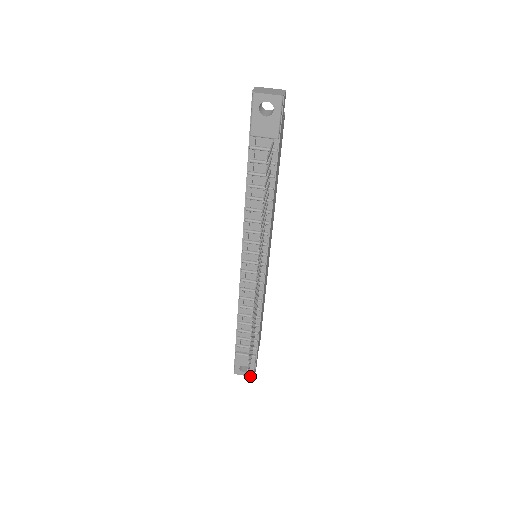
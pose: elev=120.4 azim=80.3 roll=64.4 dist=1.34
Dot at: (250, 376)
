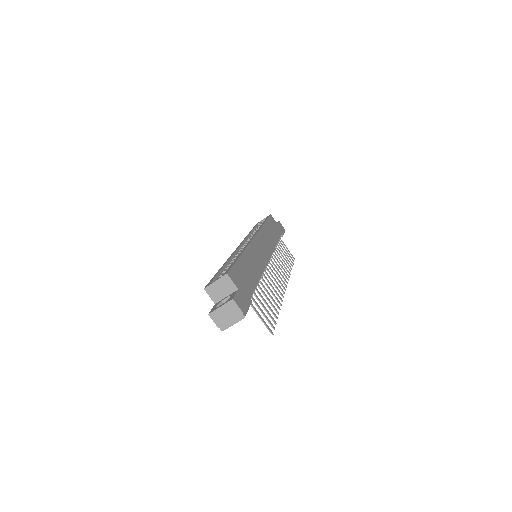
Dot at: occluded
